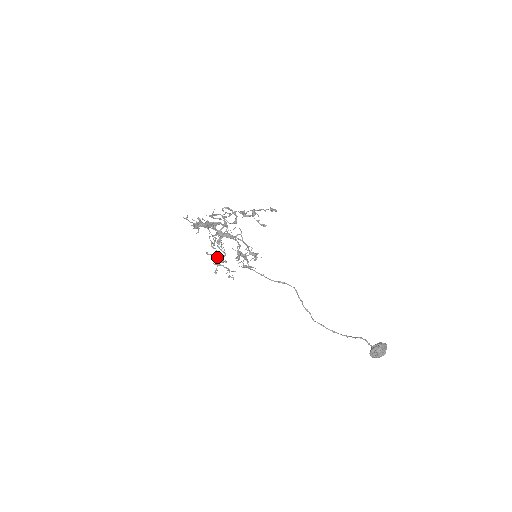
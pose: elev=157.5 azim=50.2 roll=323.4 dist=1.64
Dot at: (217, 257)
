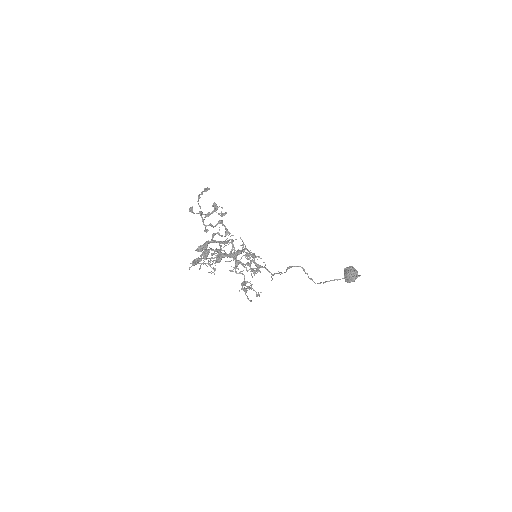
Dot at: (244, 284)
